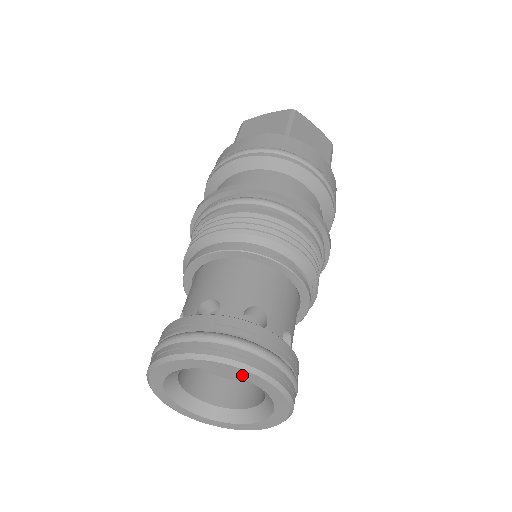
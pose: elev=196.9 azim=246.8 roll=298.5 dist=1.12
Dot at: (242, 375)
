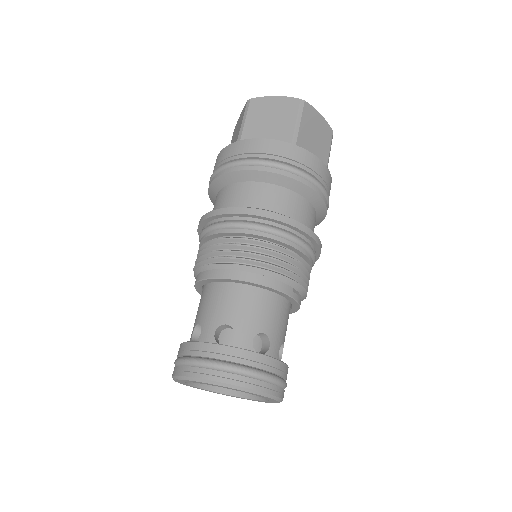
Dot at: occluded
